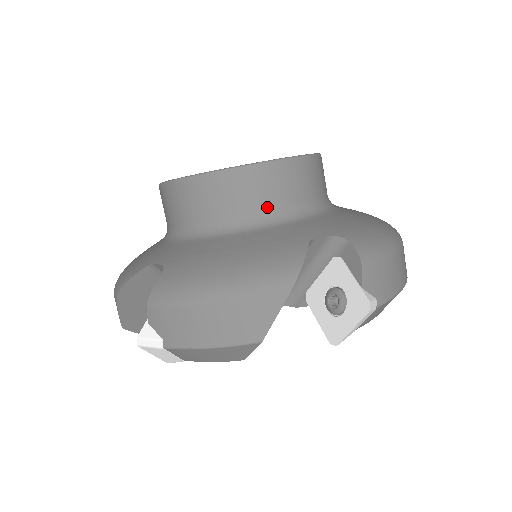
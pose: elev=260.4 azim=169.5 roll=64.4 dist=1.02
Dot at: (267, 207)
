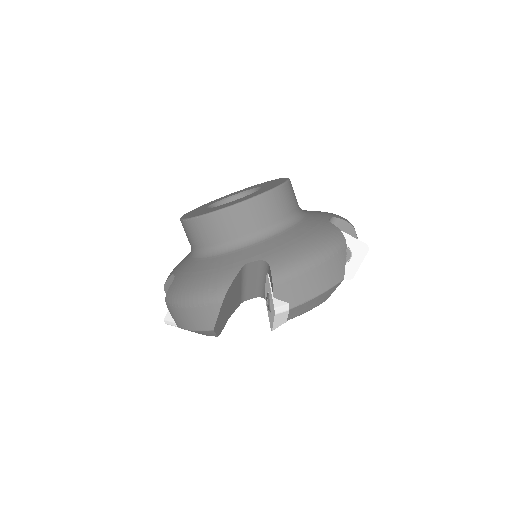
Dot at: (292, 210)
